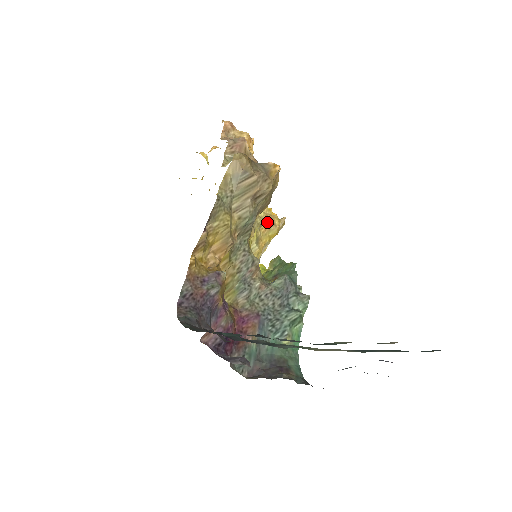
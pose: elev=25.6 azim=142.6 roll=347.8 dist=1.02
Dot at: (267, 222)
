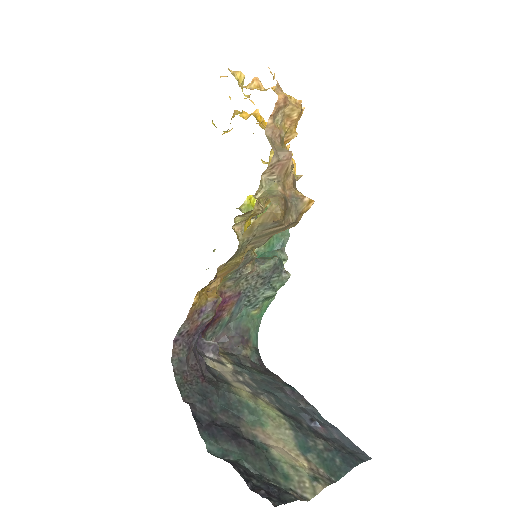
Dot at: occluded
